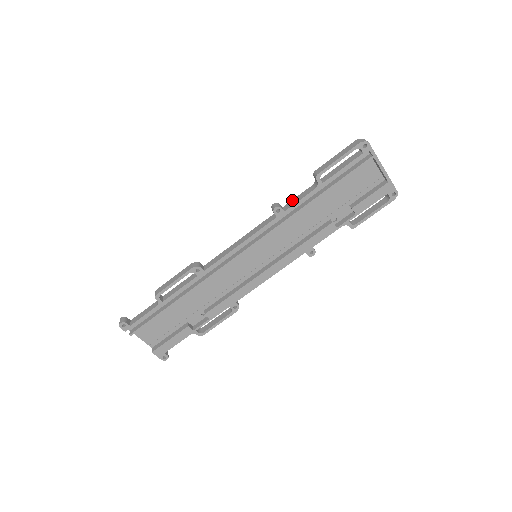
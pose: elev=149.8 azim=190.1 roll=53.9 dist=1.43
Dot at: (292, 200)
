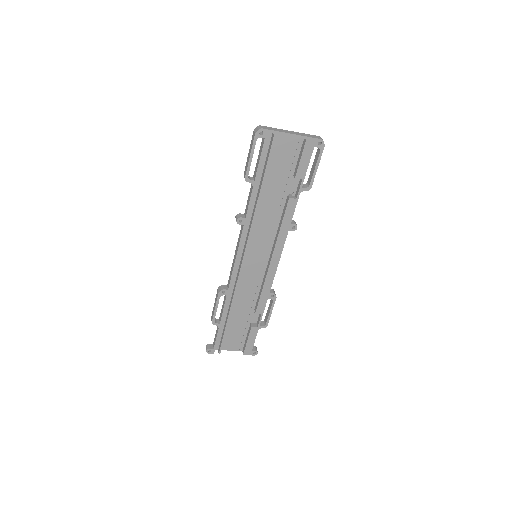
Dot at: (246, 205)
